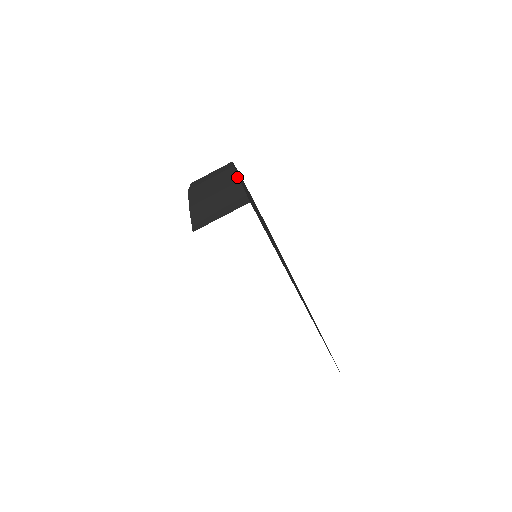
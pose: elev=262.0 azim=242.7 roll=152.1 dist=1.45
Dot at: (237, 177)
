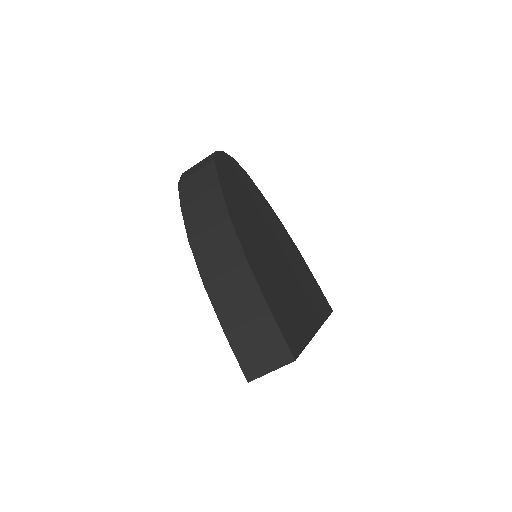
Dot at: (264, 300)
